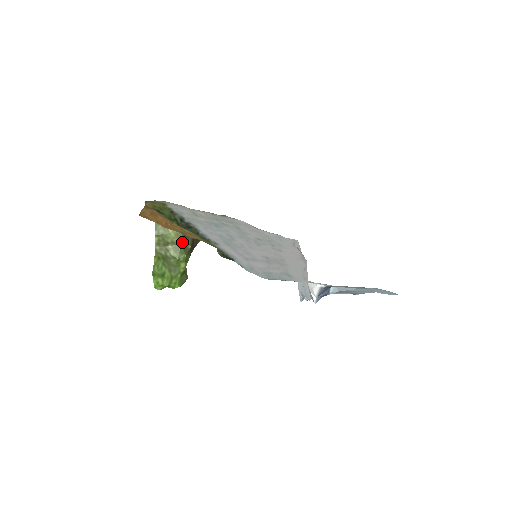
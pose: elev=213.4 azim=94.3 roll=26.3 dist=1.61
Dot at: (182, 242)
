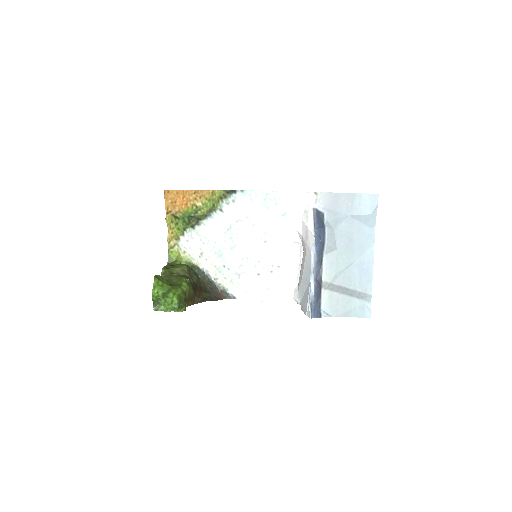
Dot at: (186, 275)
